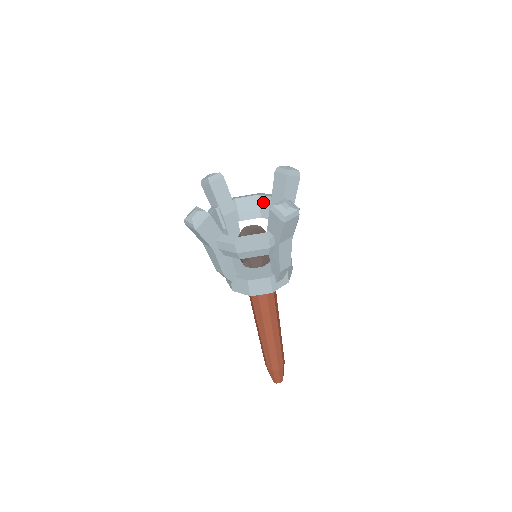
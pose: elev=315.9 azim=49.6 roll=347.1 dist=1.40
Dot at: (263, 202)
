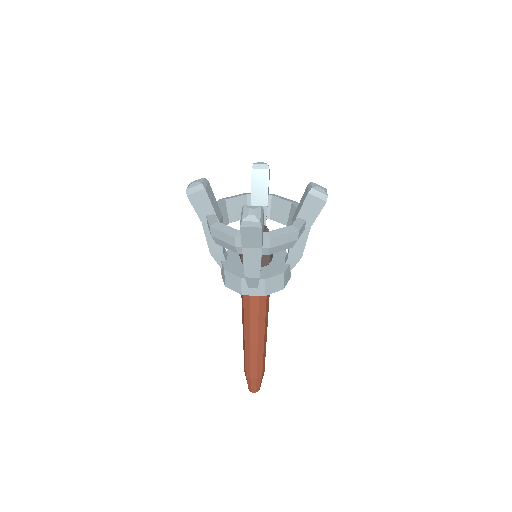
Dot at: (292, 211)
